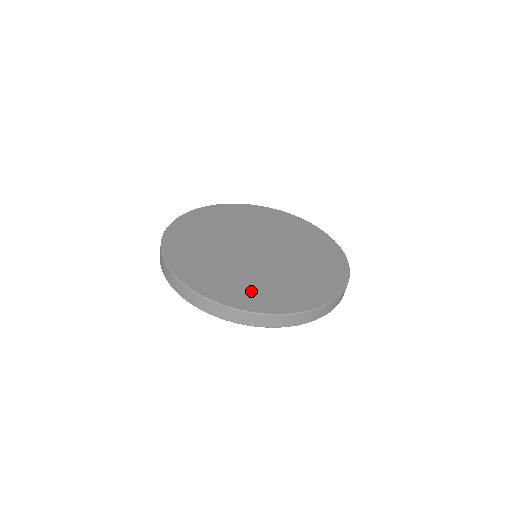
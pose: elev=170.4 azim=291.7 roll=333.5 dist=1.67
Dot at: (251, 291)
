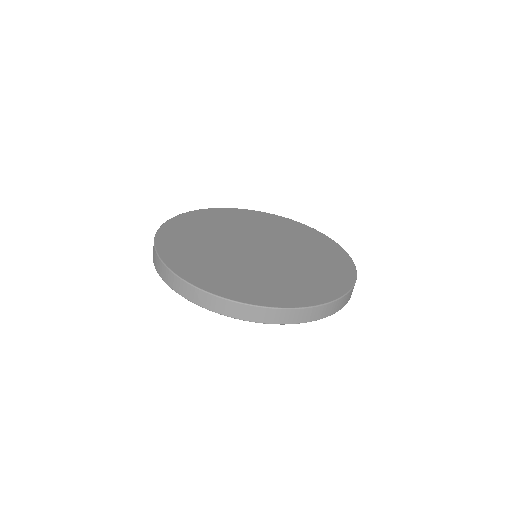
Dot at: (228, 279)
